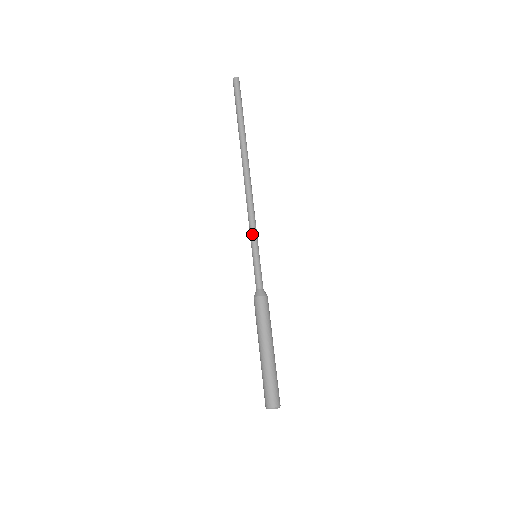
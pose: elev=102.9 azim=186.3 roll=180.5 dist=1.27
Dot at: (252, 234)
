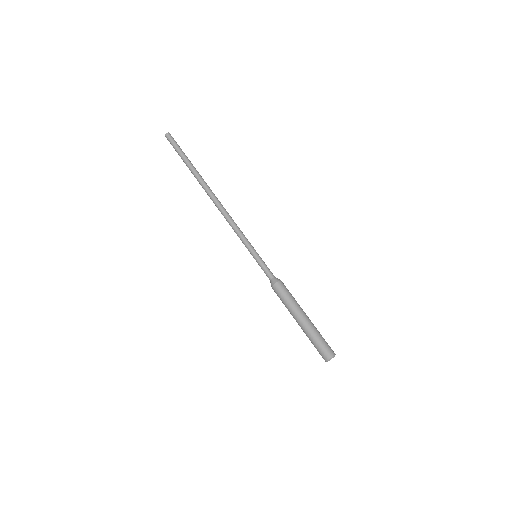
Dot at: (246, 240)
